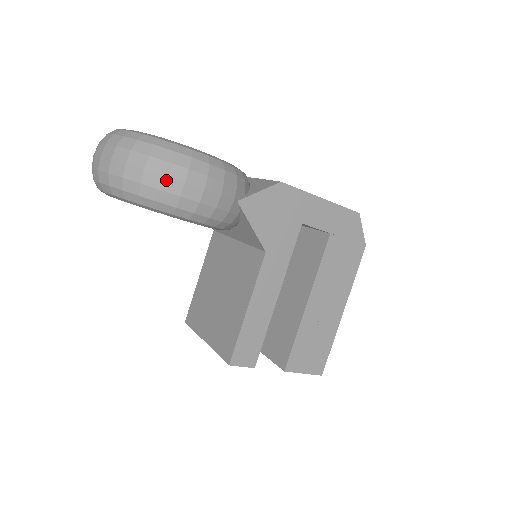
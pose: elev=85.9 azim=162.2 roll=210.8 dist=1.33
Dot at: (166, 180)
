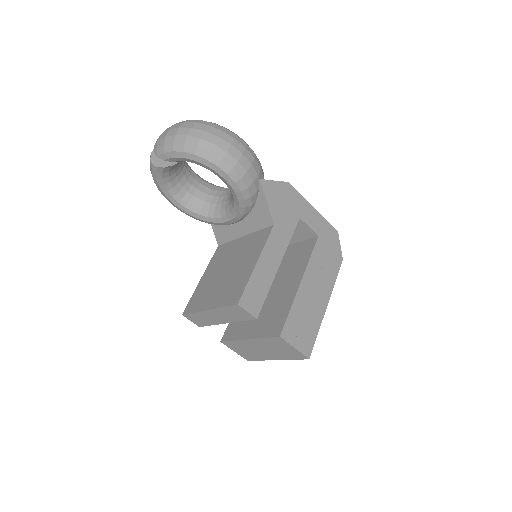
Dot at: (219, 139)
